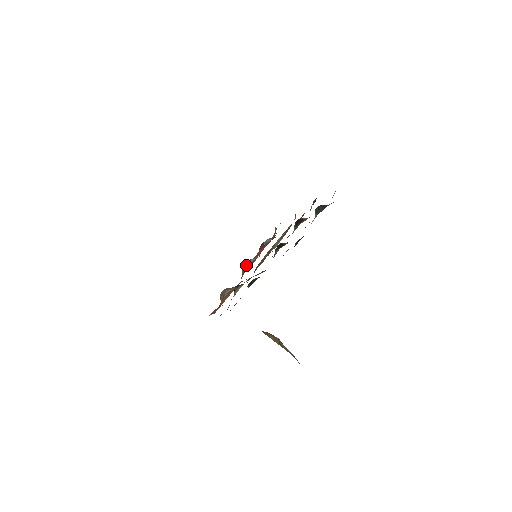
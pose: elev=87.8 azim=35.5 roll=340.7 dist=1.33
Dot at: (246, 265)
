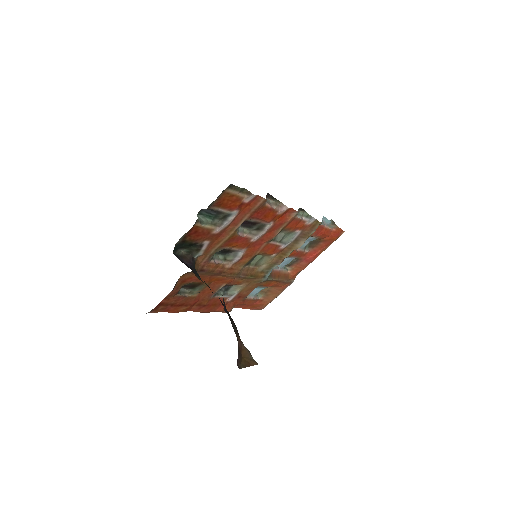
Dot at: (294, 263)
